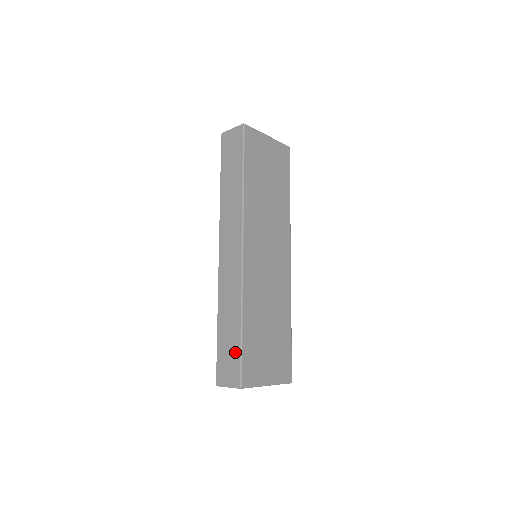
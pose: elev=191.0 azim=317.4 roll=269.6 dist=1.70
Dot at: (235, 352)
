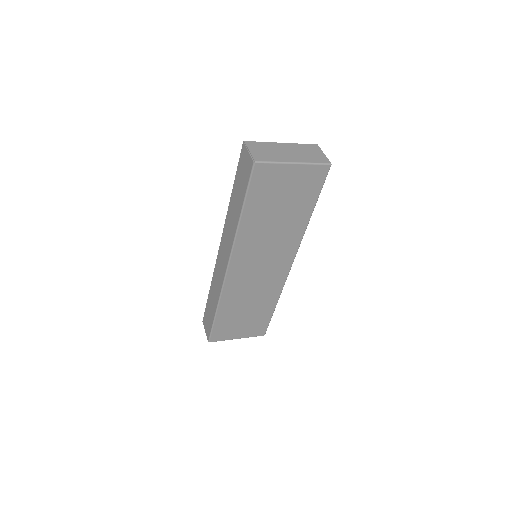
Dot at: (210, 322)
